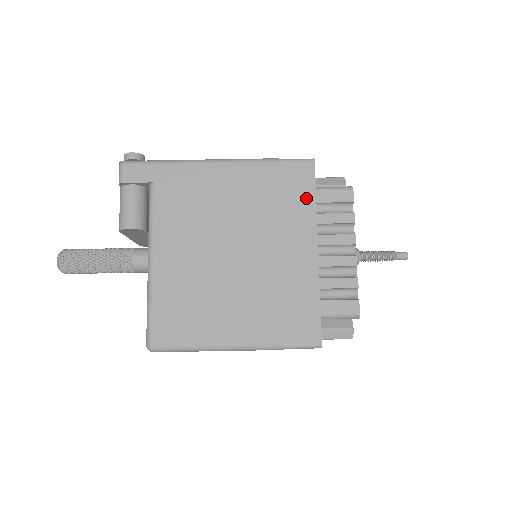
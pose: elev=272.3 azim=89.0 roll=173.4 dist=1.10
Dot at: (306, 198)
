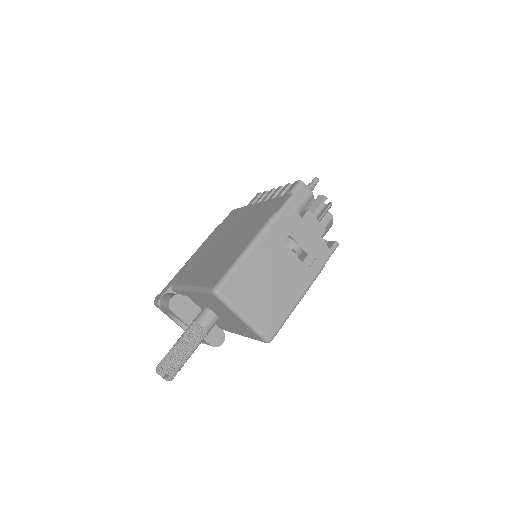
Dot at: (239, 211)
